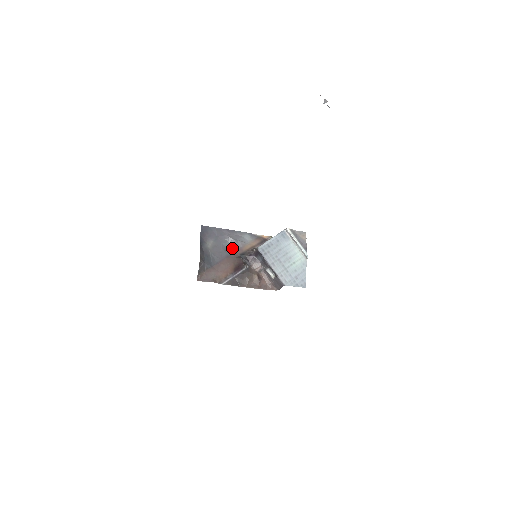
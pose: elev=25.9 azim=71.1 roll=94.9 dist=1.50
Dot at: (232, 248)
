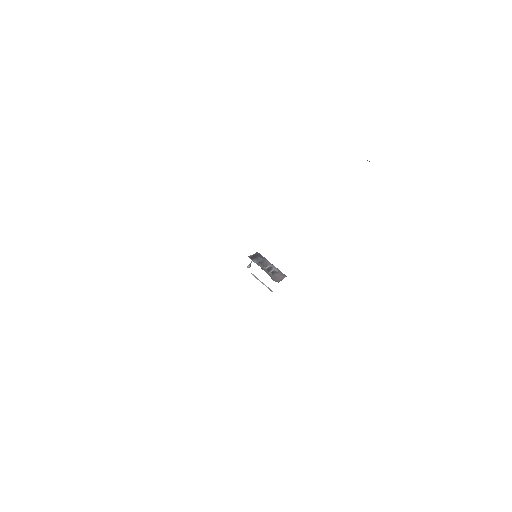
Dot at: occluded
